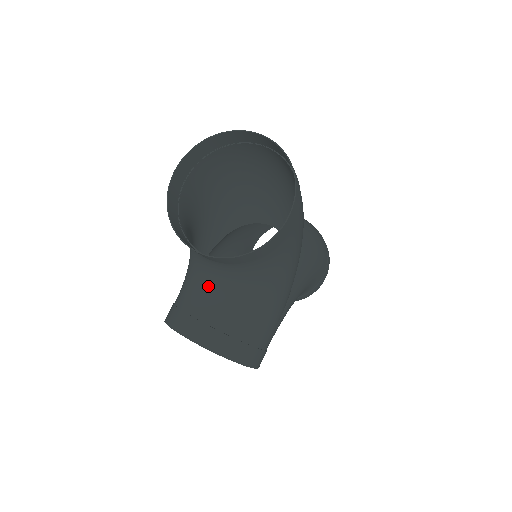
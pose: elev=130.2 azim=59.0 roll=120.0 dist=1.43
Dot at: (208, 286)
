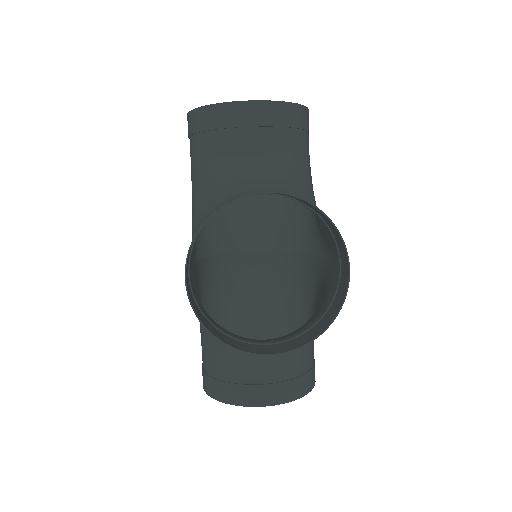
Dot at: (250, 180)
